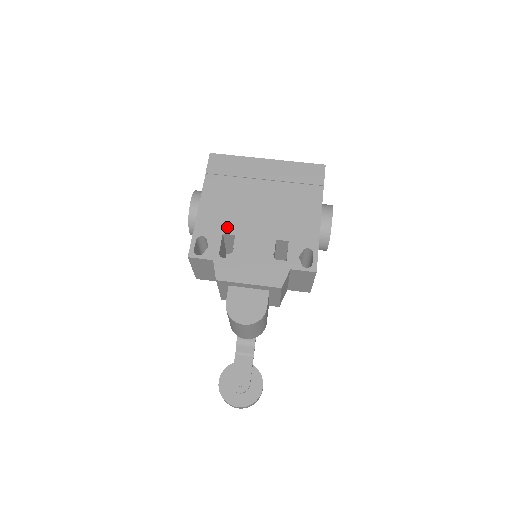
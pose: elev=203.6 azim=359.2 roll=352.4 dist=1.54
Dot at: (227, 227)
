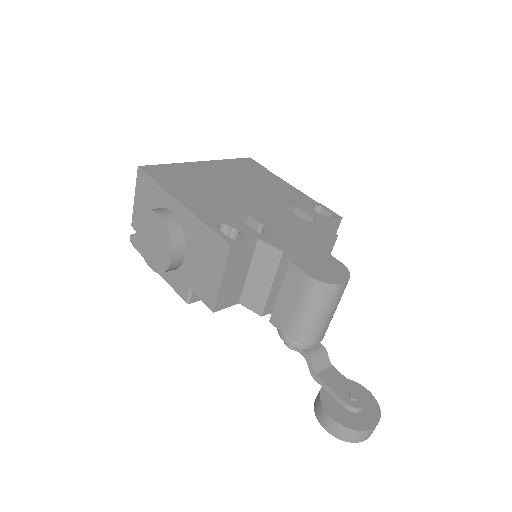
Dot at: (233, 212)
